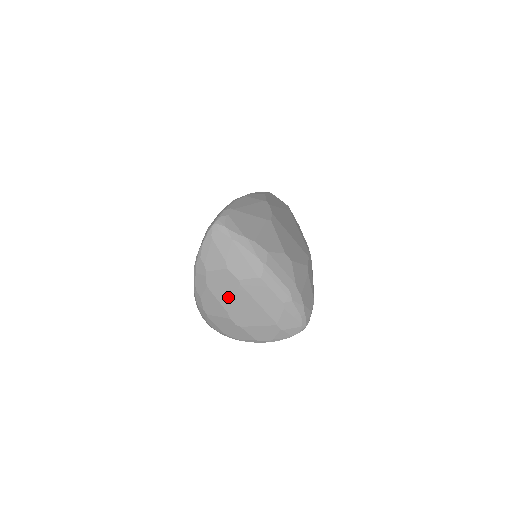
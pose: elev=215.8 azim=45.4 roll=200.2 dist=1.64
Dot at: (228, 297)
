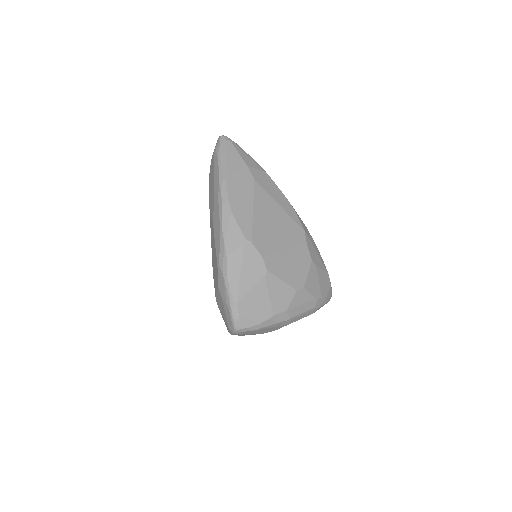
Dot at: occluded
